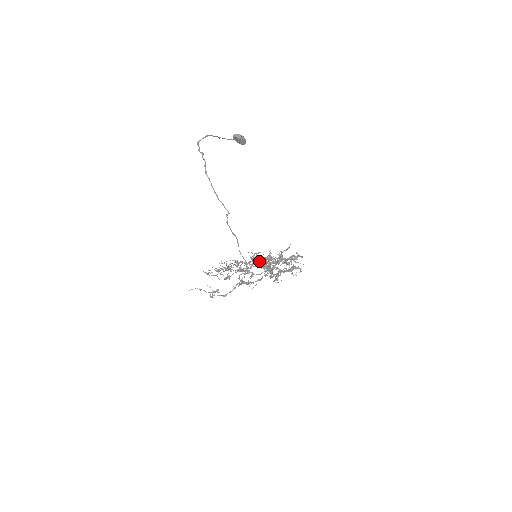
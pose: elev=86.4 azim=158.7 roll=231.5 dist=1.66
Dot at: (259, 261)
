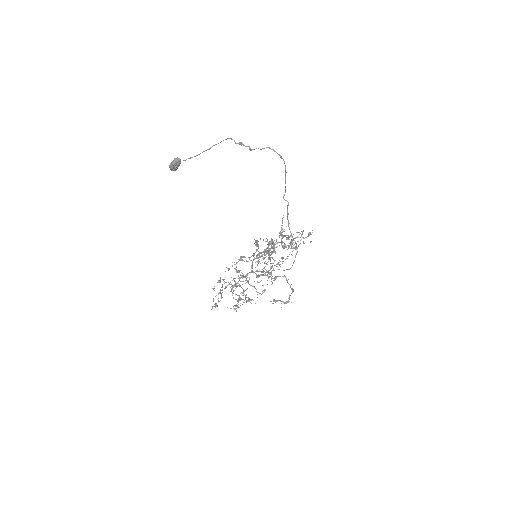
Dot at: occluded
